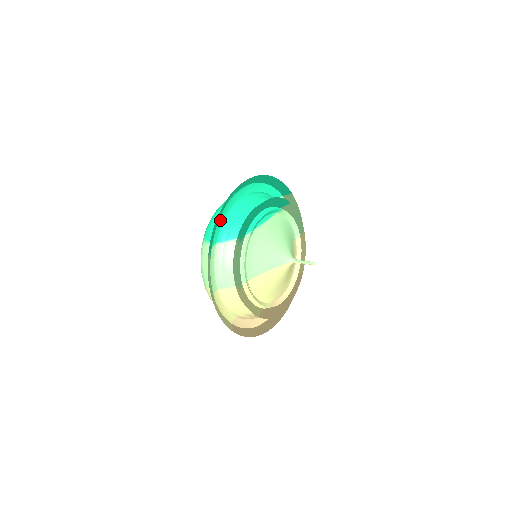
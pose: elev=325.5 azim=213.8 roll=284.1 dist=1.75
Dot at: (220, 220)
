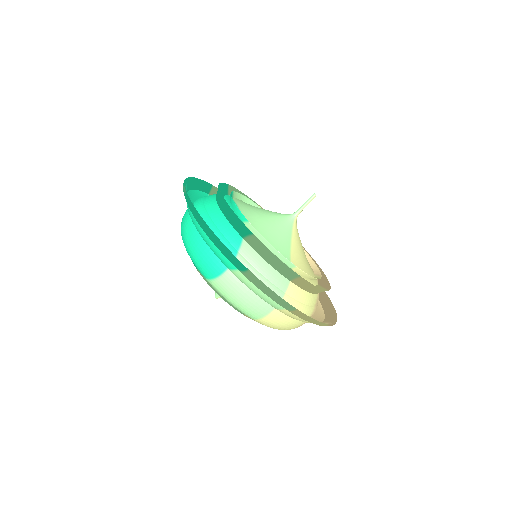
Dot at: (210, 240)
